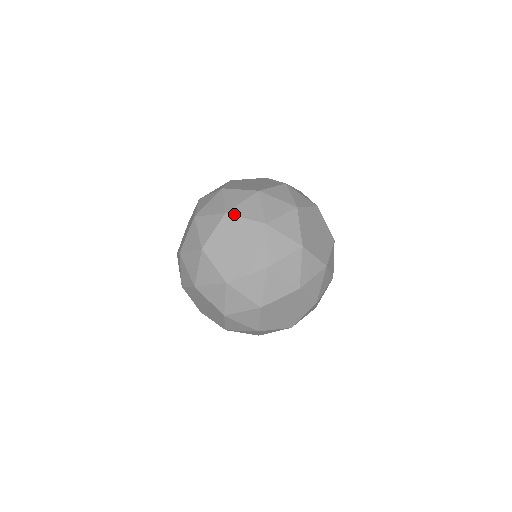
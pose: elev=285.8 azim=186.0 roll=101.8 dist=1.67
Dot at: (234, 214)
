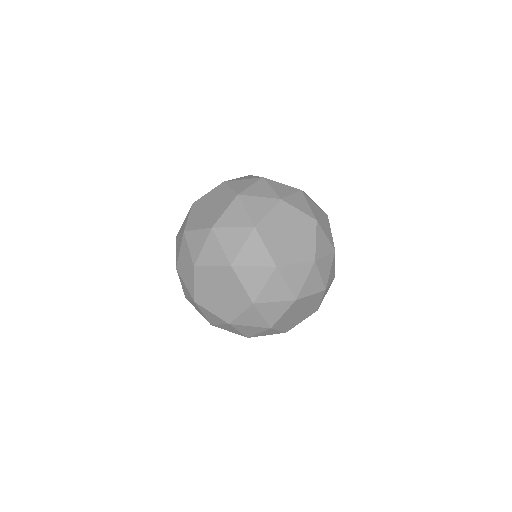
Dot at: (237, 273)
